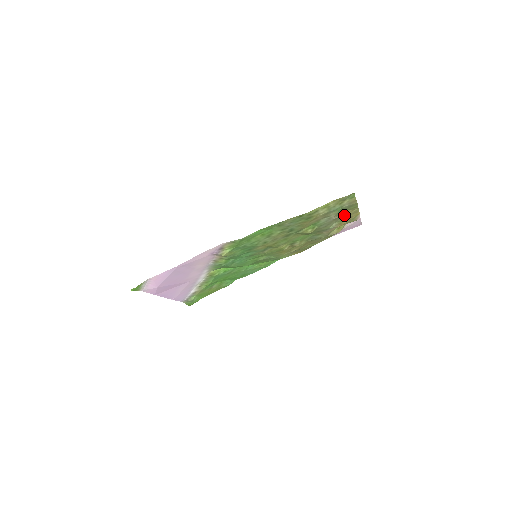
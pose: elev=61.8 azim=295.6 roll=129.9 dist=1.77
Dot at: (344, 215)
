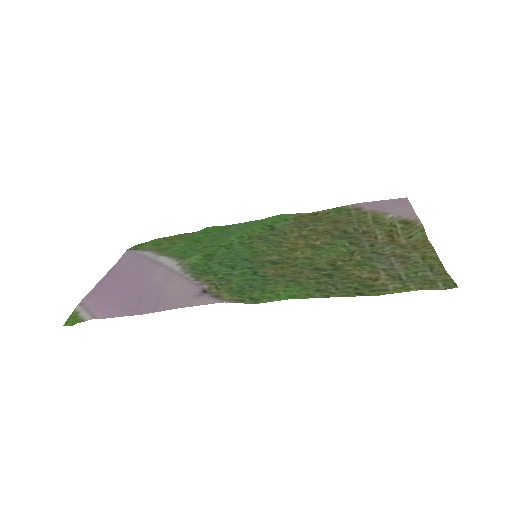
Dot at: (410, 254)
